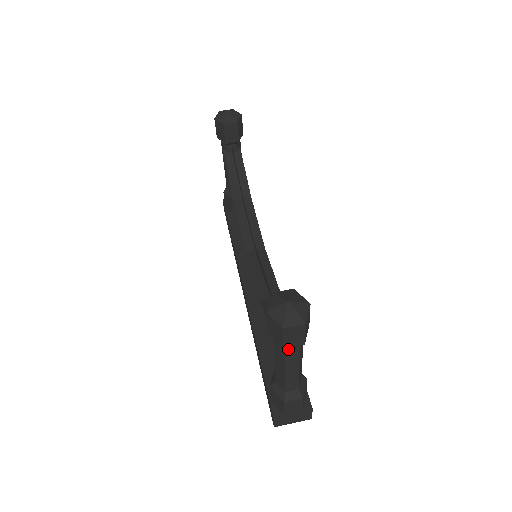
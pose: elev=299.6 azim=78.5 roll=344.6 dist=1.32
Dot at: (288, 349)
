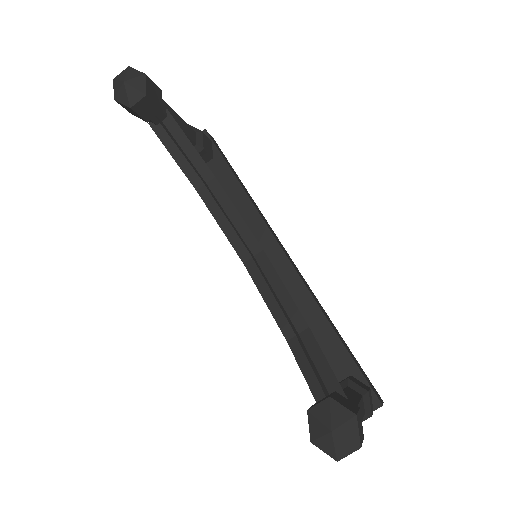
Dot at: occluded
